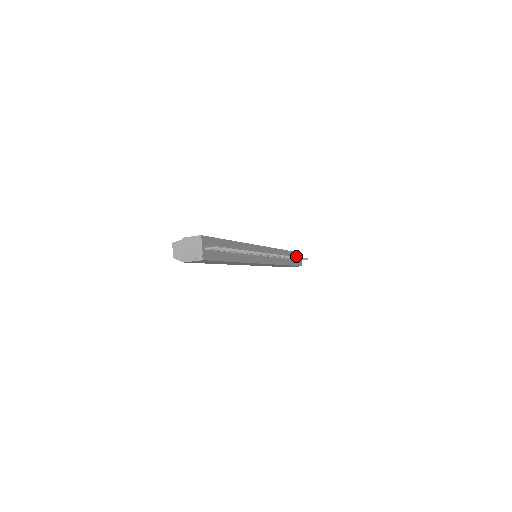
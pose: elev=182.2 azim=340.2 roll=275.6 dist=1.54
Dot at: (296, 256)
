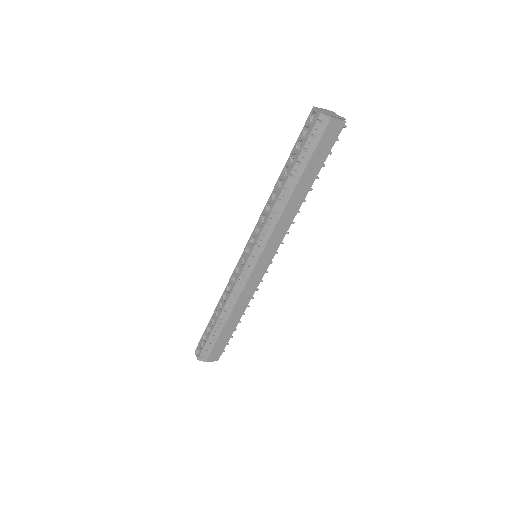
Dot at: occluded
